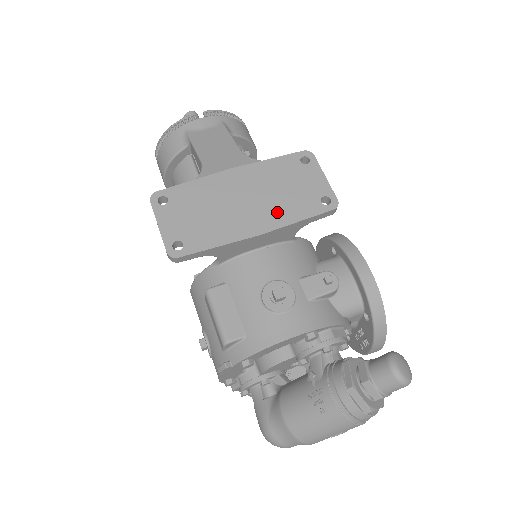
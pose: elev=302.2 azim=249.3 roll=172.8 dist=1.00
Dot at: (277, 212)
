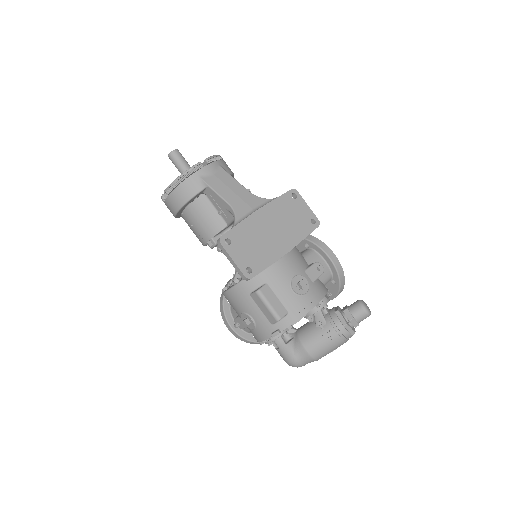
Dot at: (292, 235)
